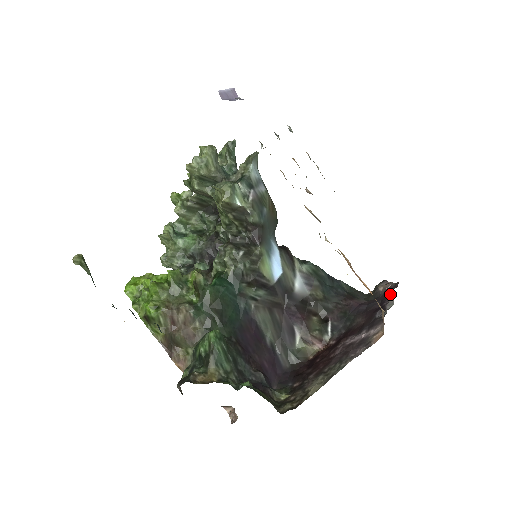
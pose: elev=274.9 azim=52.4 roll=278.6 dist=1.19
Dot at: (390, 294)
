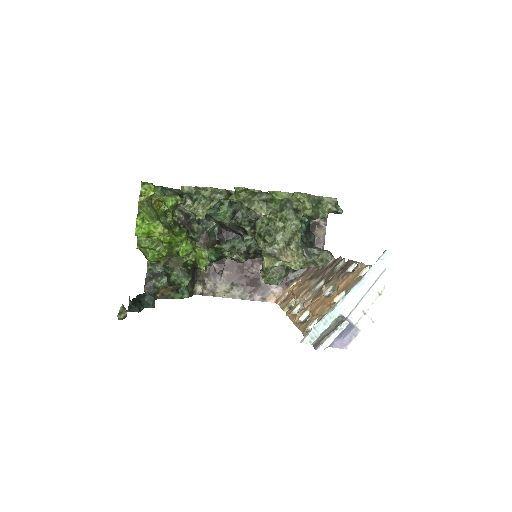
Dot at: occluded
